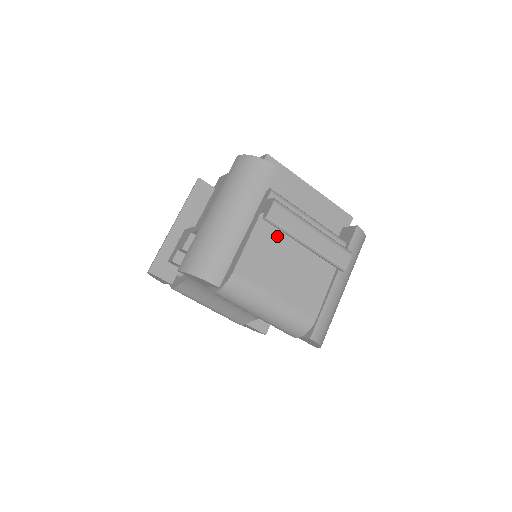
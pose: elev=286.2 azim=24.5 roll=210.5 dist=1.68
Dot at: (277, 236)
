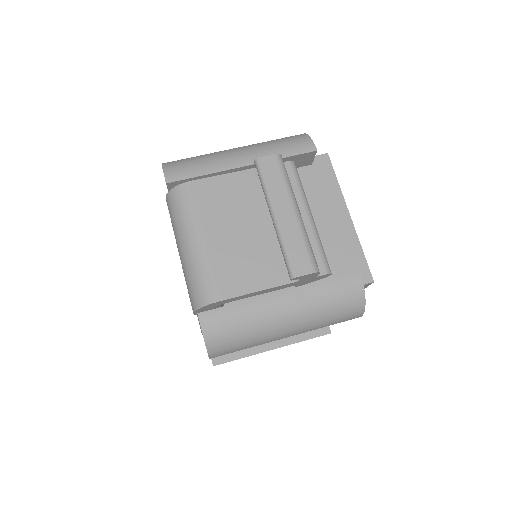
Dot at: (259, 196)
